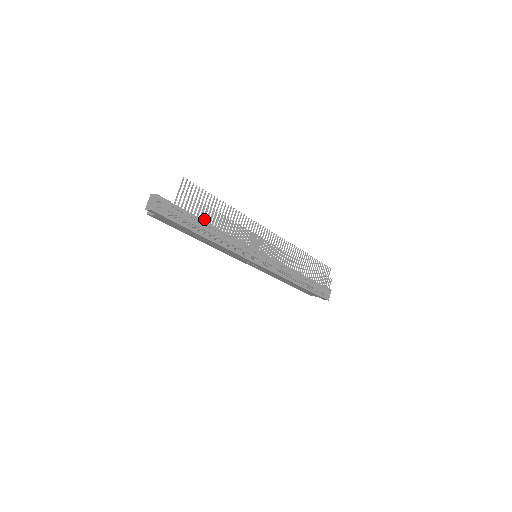
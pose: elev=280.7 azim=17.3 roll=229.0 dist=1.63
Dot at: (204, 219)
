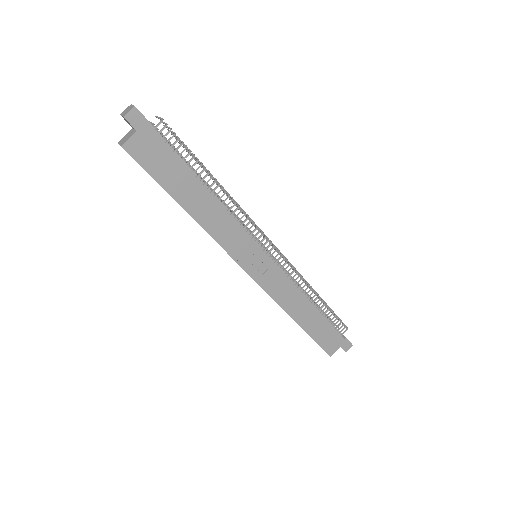
Dot at: (191, 153)
